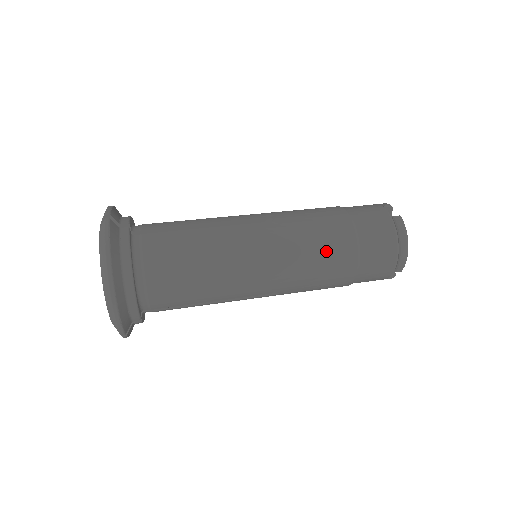
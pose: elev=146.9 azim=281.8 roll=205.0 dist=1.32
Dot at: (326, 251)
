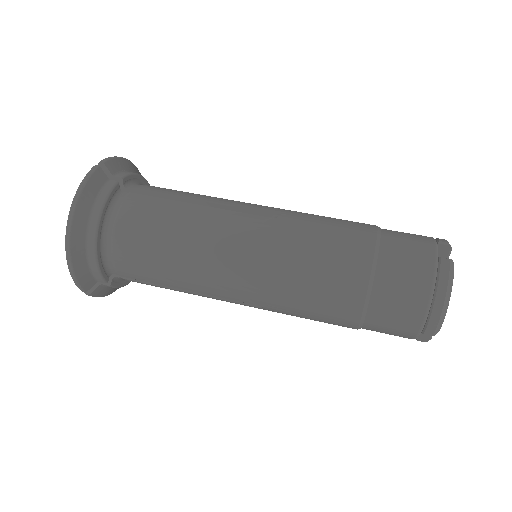
Dot at: (324, 273)
